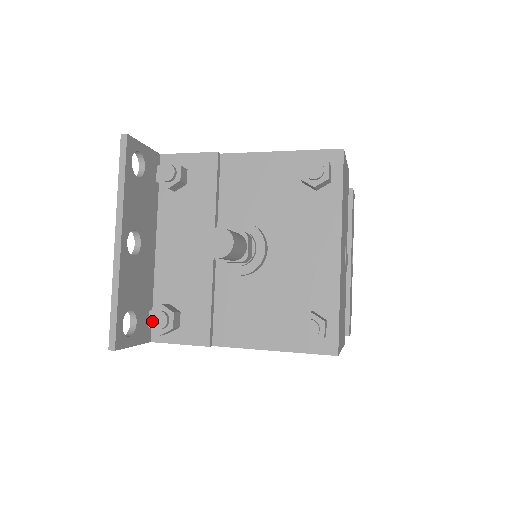
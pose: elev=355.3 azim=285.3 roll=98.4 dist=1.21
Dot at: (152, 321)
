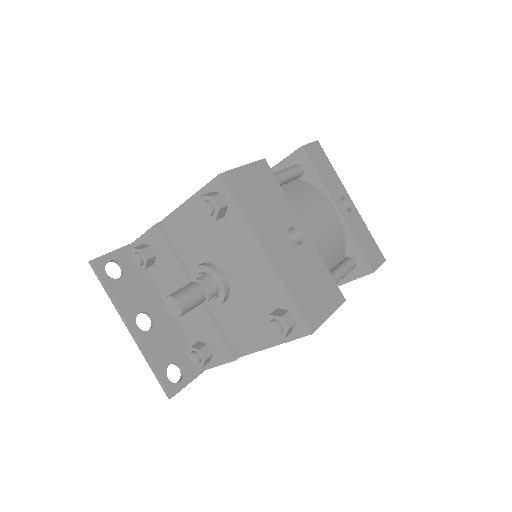
Dot at: (191, 361)
